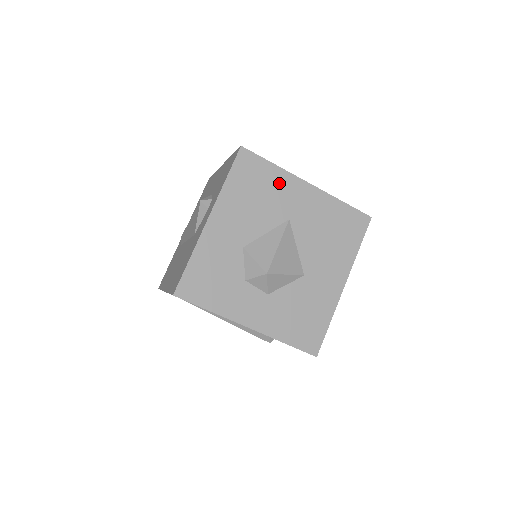
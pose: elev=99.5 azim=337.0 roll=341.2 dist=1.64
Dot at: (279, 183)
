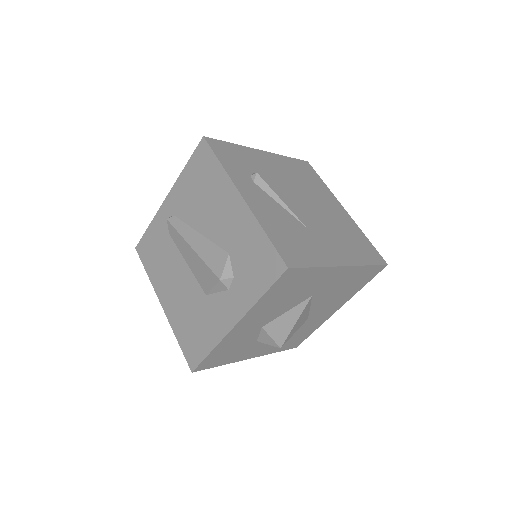
Dot at: (315, 278)
